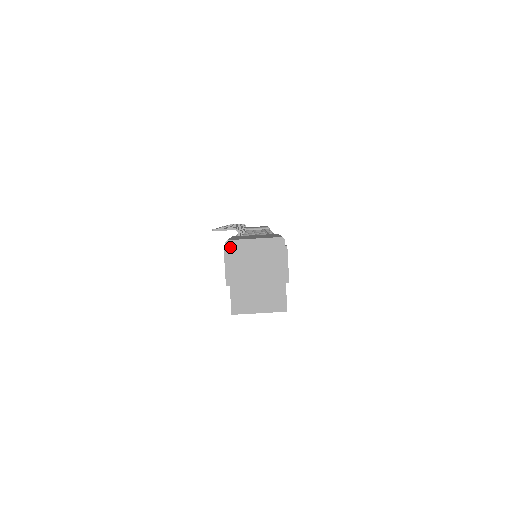
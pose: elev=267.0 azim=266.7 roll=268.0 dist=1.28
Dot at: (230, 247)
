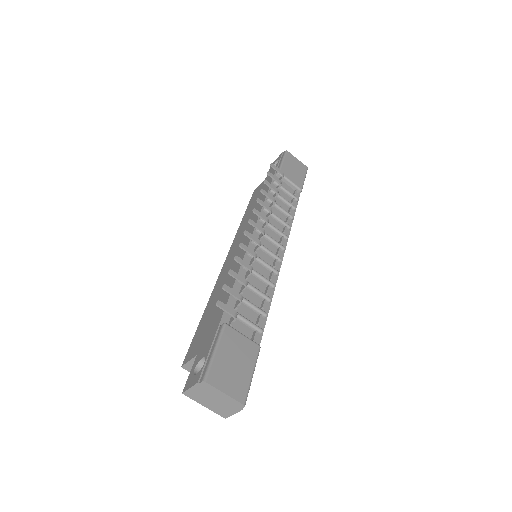
Dot at: (203, 385)
